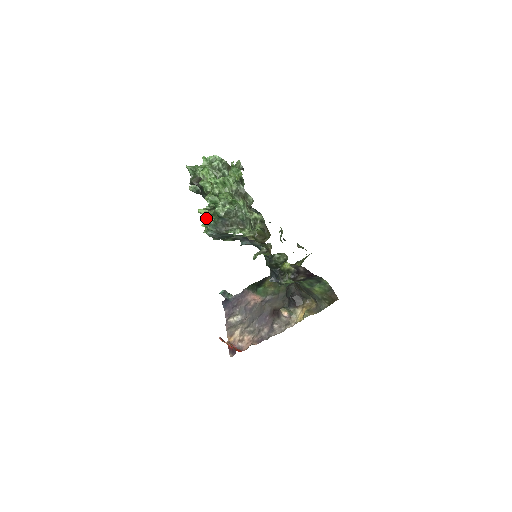
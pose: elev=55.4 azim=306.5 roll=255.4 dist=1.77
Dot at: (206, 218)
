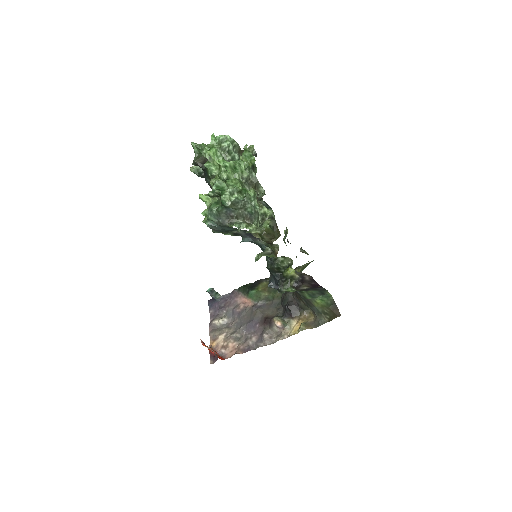
Dot at: (207, 206)
